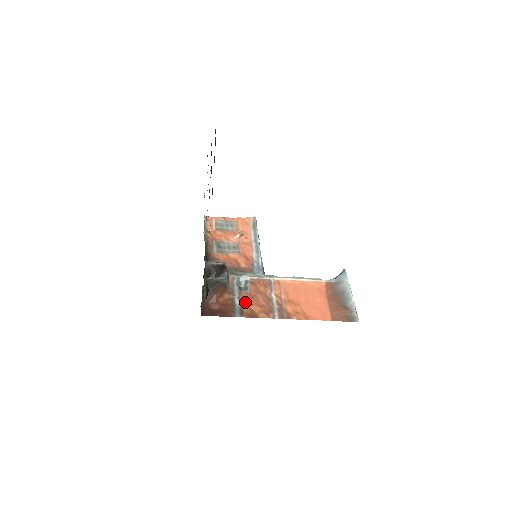
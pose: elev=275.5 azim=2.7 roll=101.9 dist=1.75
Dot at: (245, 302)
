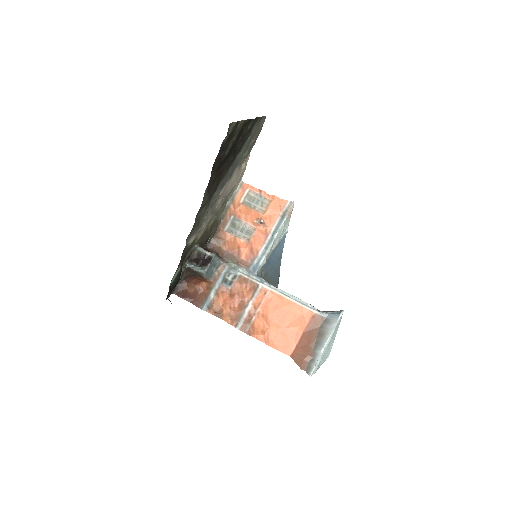
Dot at: (220, 298)
